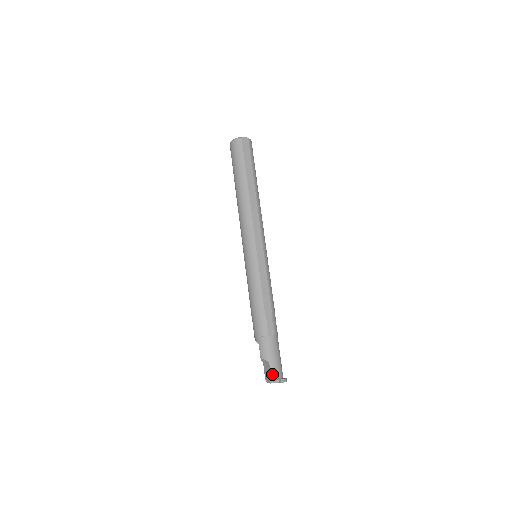
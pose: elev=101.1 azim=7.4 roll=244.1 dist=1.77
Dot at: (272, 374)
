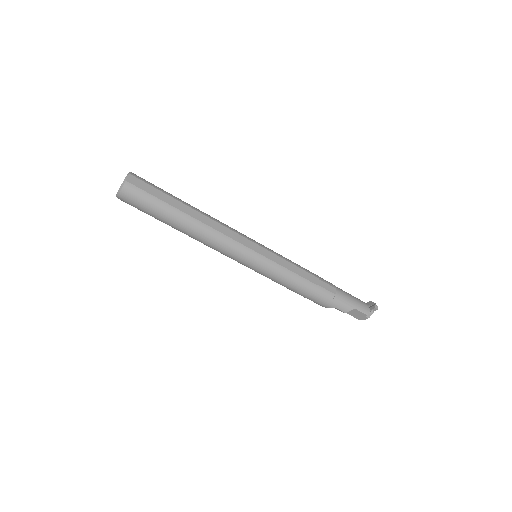
Dot at: (365, 312)
